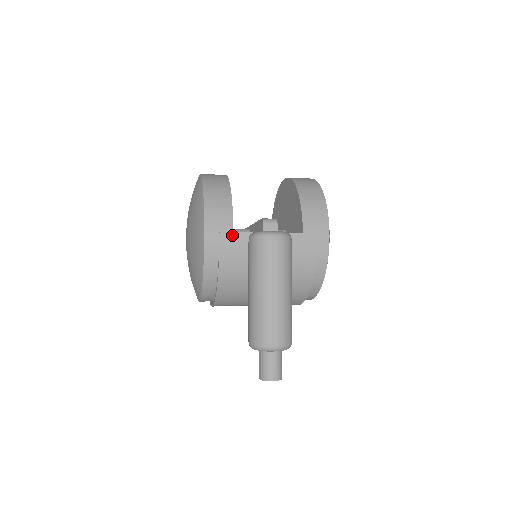
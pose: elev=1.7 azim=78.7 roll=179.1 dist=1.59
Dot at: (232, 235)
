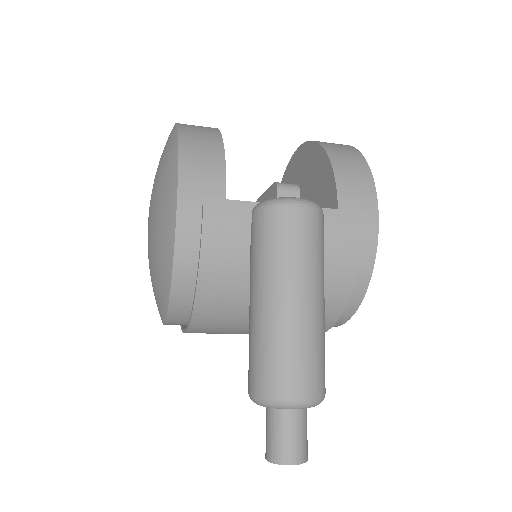
Dot at: (224, 205)
